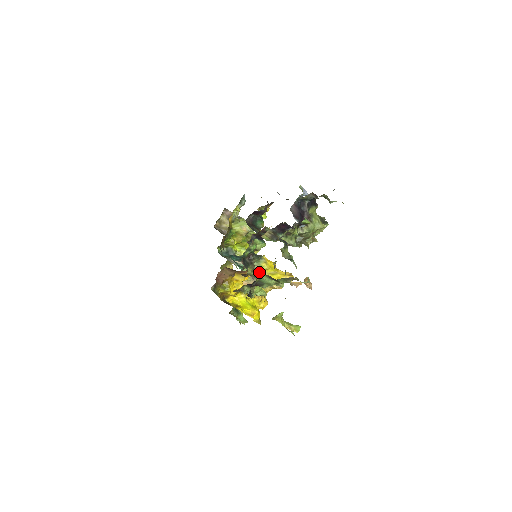
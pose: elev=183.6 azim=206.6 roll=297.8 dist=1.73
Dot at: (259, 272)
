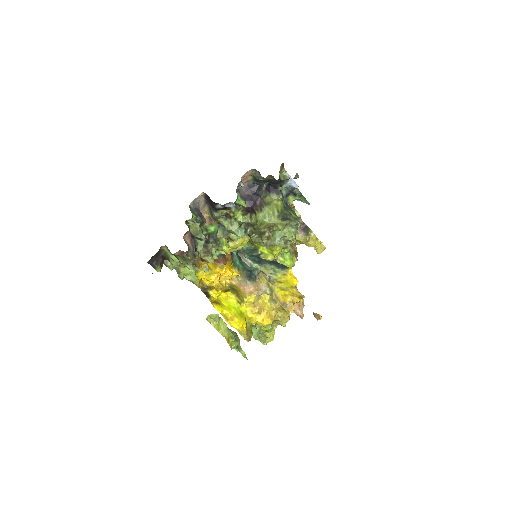
Dot at: (267, 280)
